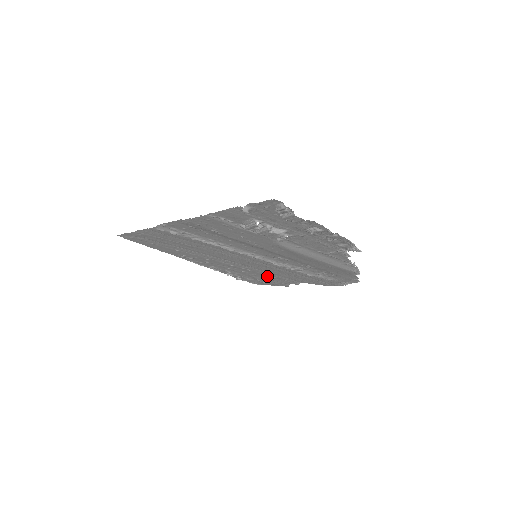
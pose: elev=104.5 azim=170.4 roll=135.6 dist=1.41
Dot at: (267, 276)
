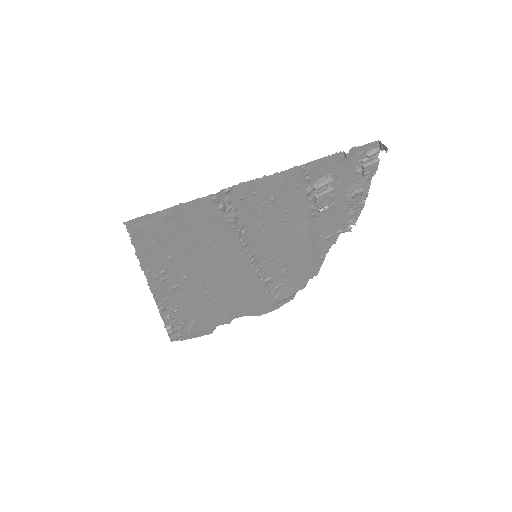
Dot at: (214, 310)
